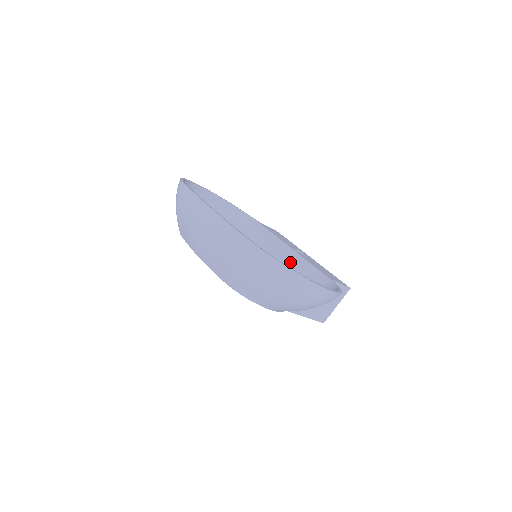
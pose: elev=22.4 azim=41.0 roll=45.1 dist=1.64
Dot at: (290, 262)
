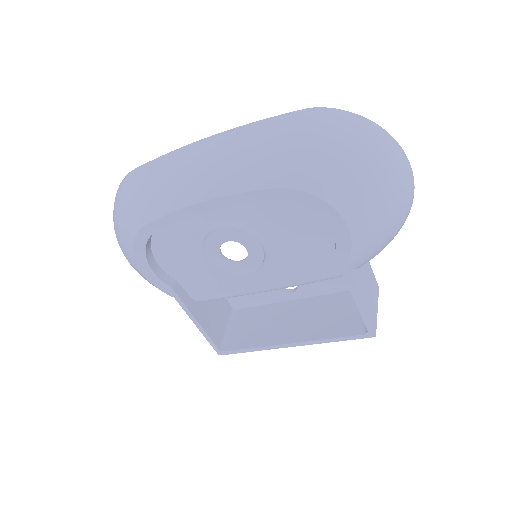
Dot at: occluded
